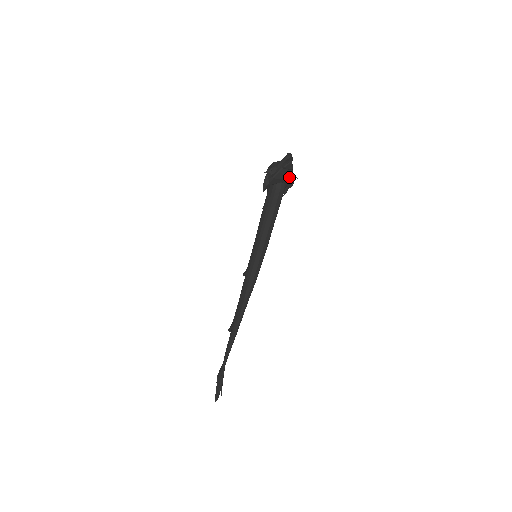
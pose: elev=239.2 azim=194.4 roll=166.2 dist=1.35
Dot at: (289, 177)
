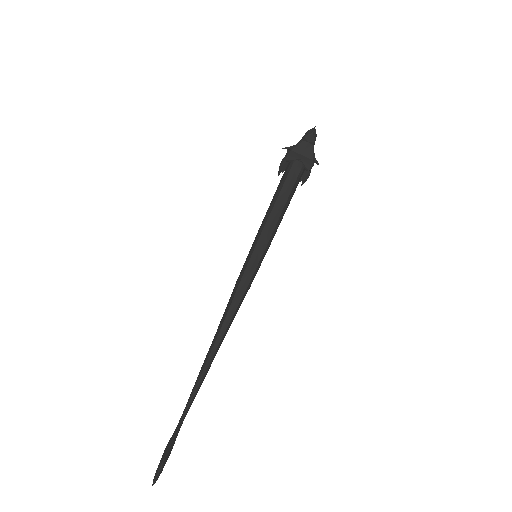
Dot at: (309, 153)
